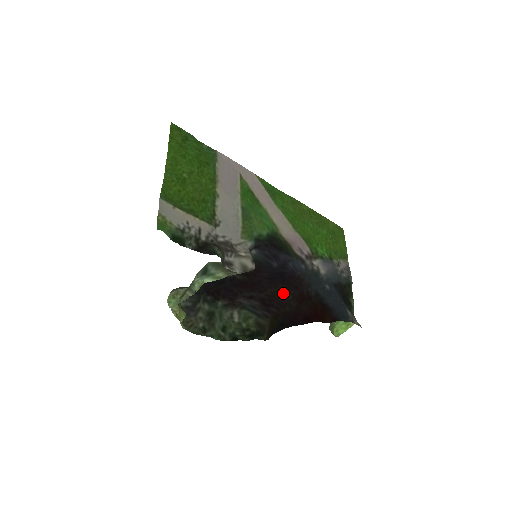
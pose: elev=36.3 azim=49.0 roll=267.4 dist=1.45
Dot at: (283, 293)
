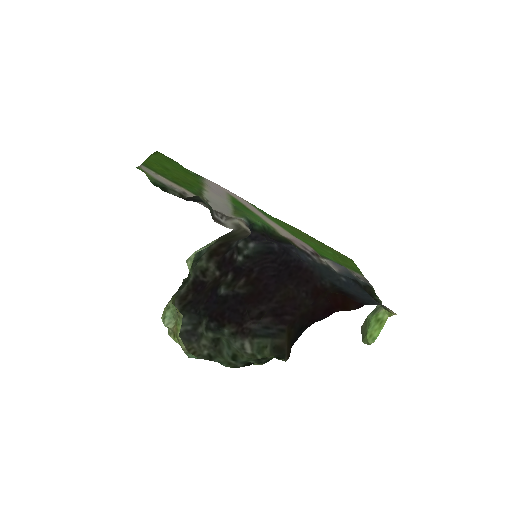
Dot at: (294, 293)
